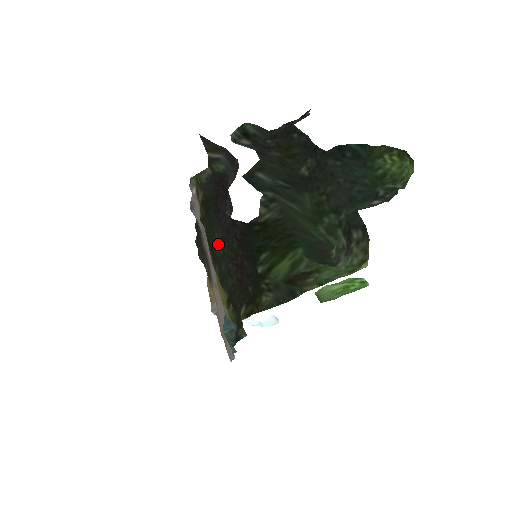
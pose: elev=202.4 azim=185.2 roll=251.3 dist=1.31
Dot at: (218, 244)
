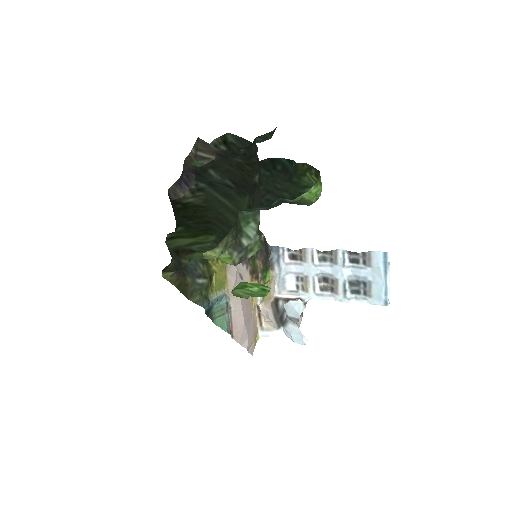
Dot at: occluded
